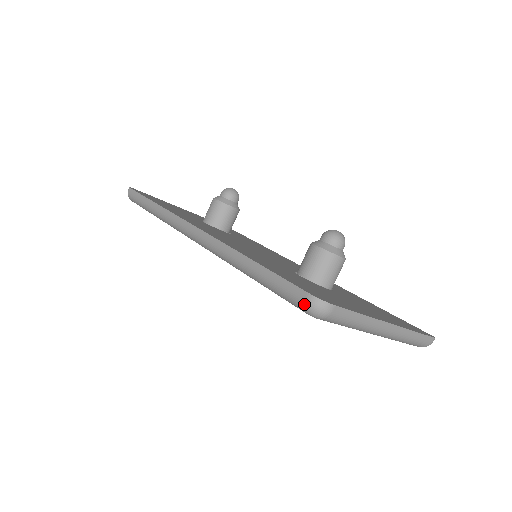
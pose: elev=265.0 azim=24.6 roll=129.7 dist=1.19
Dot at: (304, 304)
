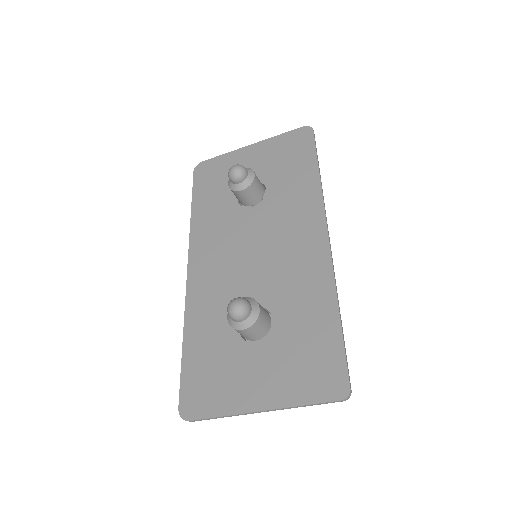
Dot at: occluded
